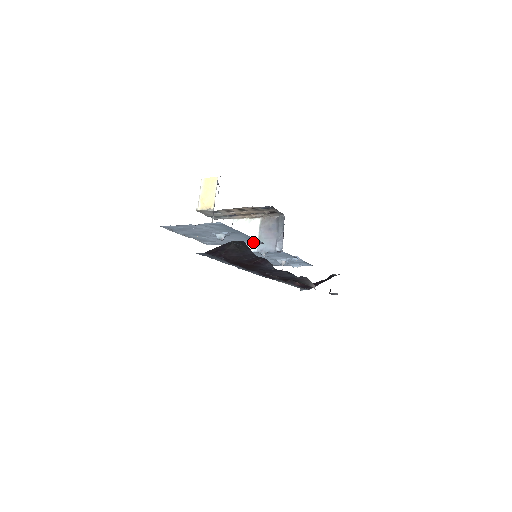
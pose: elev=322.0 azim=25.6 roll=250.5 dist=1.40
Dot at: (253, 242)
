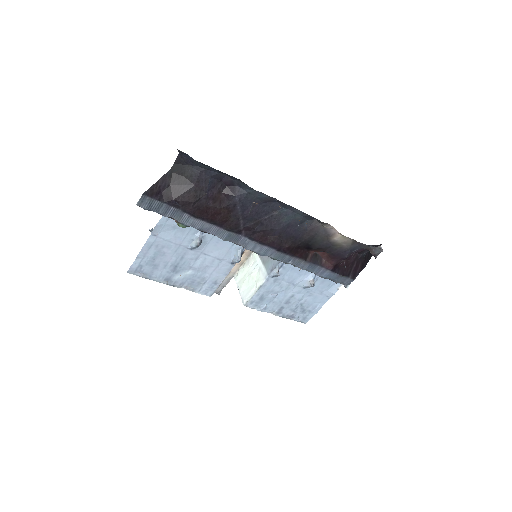
Dot at: occluded
